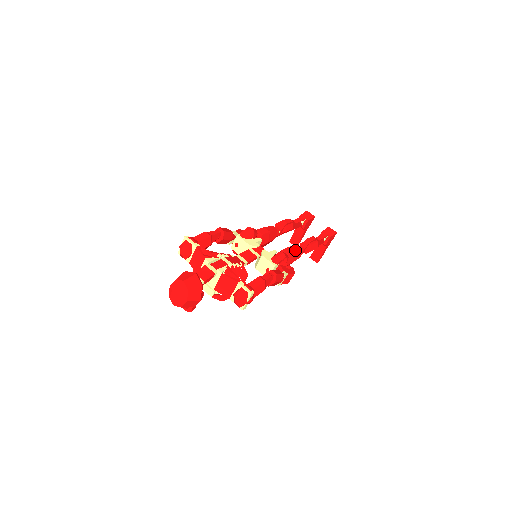
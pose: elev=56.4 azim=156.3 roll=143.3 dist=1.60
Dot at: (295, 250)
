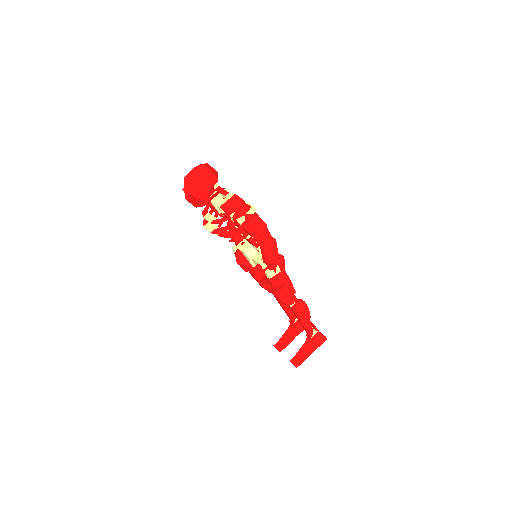
Dot at: occluded
